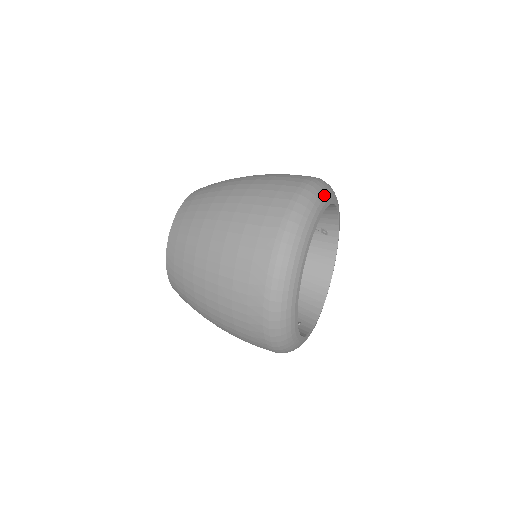
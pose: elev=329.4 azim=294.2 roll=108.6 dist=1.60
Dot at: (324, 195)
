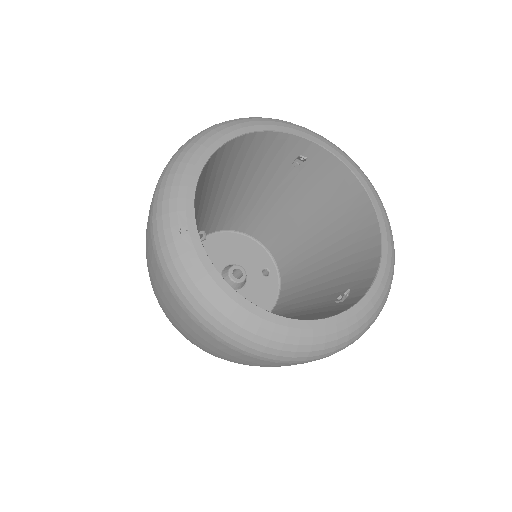
Dot at: (373, 187)
